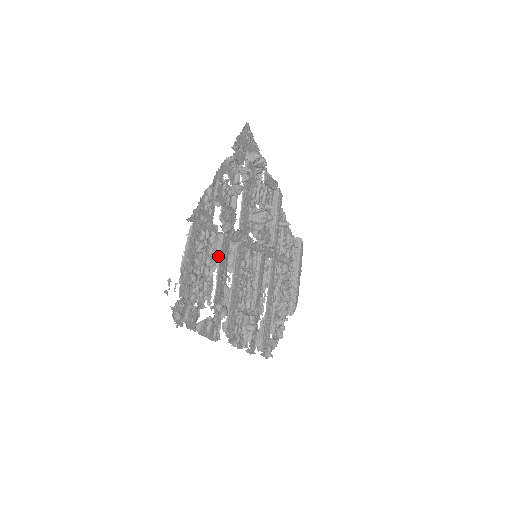
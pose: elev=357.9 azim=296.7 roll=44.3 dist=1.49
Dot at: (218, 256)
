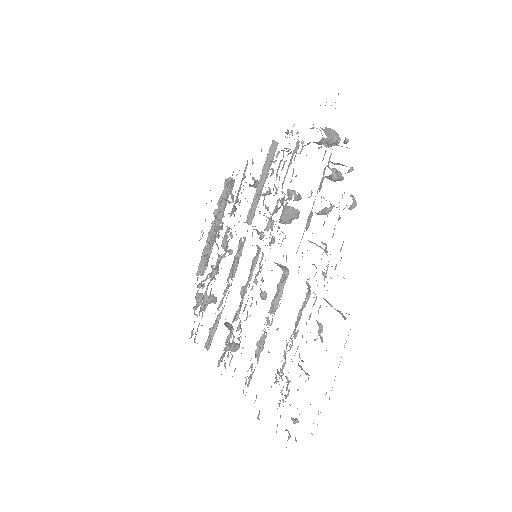
Dot at: occluded
